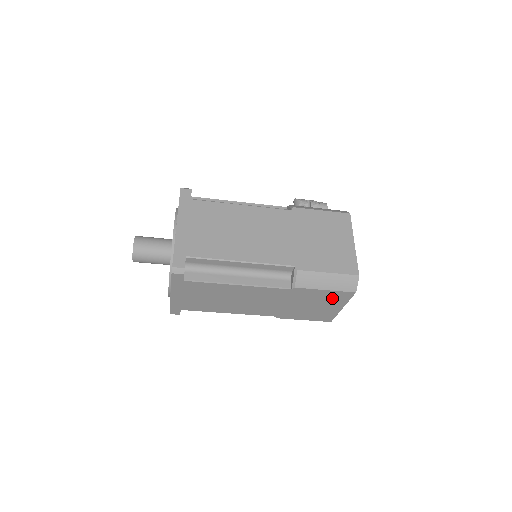
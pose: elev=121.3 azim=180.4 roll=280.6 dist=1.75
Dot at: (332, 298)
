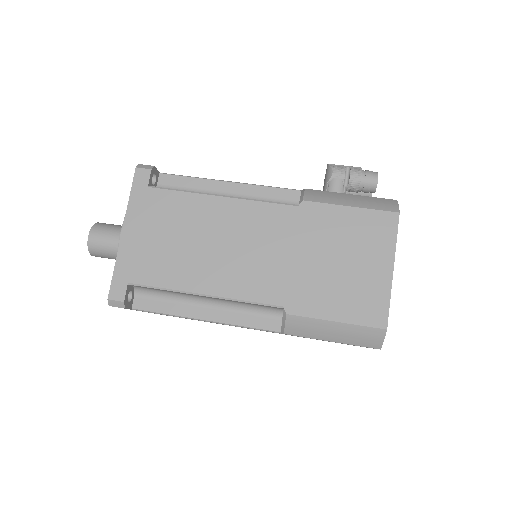
Dot at: (348, 344)
